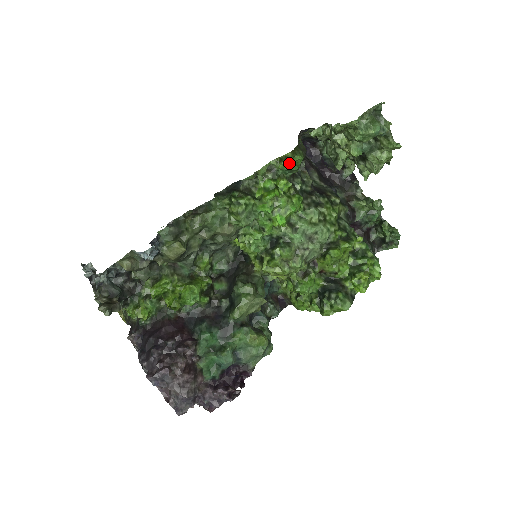
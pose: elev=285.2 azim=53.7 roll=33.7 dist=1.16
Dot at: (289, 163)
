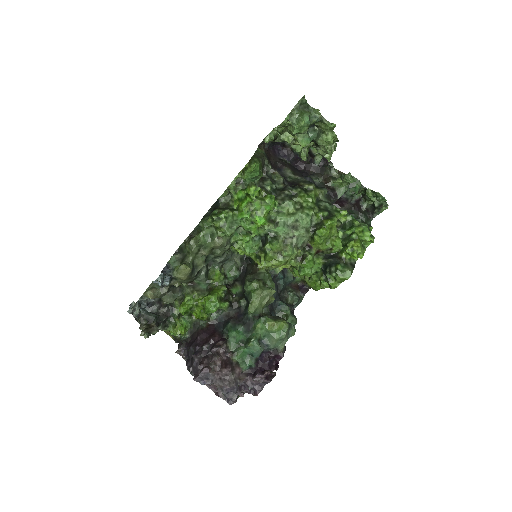
Dot at: (250, 172)
